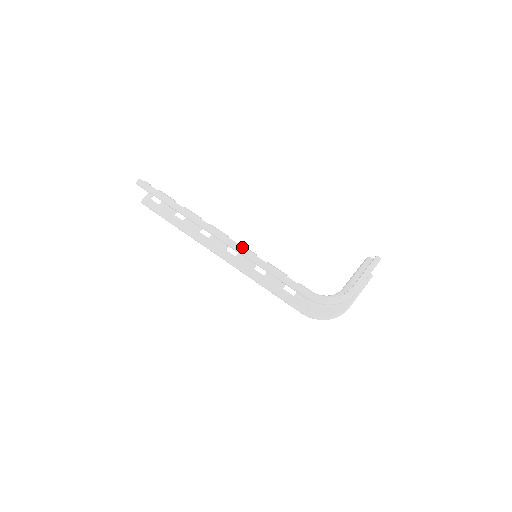
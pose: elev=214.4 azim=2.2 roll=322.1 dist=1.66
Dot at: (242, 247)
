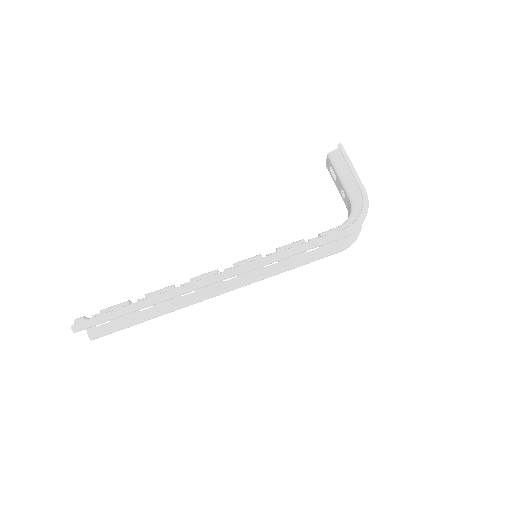
Dot at: (248, 263)
